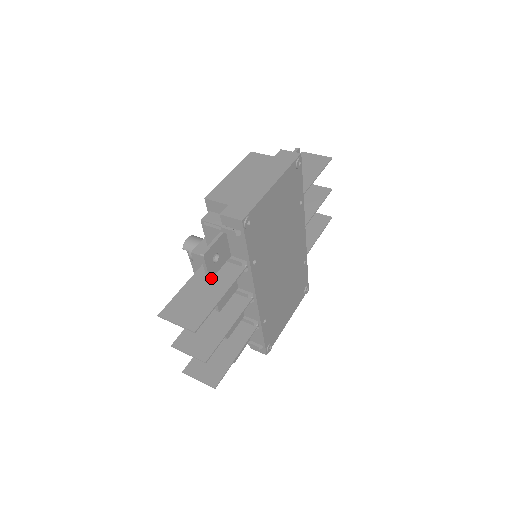
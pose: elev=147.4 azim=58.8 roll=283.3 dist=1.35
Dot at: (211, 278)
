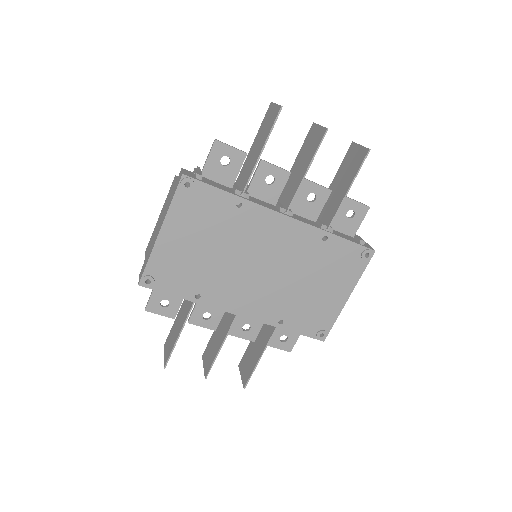
Dot at: (174, 317)
